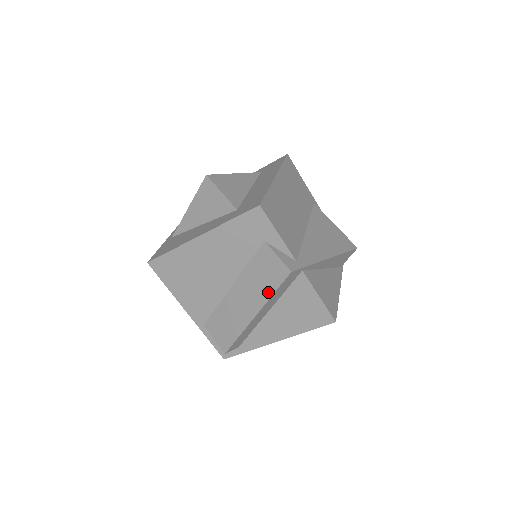
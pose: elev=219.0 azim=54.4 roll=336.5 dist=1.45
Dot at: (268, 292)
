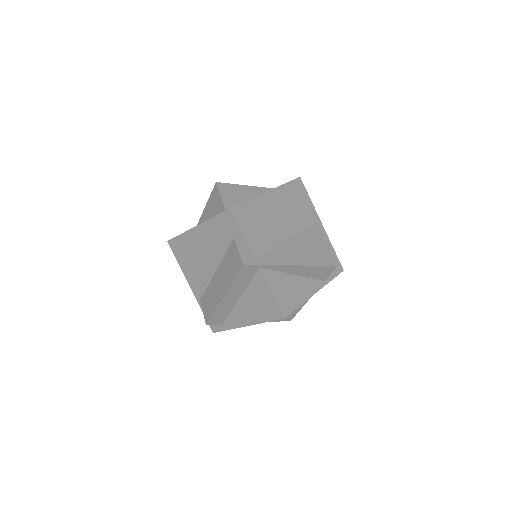
Dot at: (231, 279)
